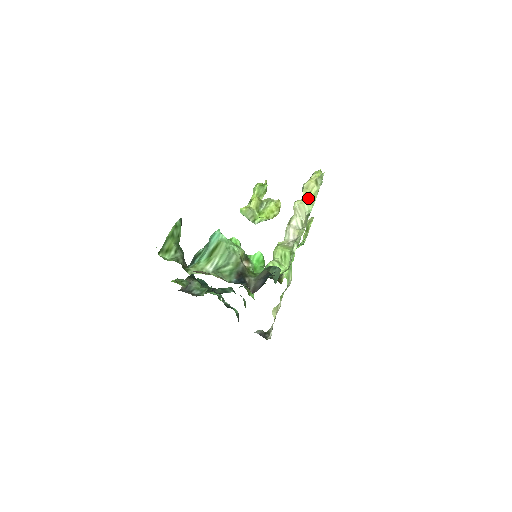
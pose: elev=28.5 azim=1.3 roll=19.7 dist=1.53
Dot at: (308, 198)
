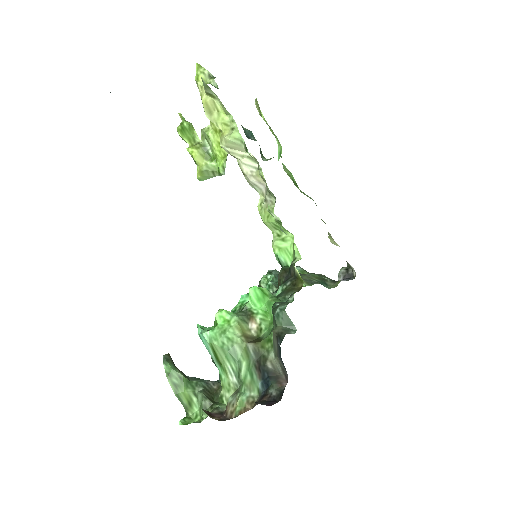
Dot at: (225, 124)
